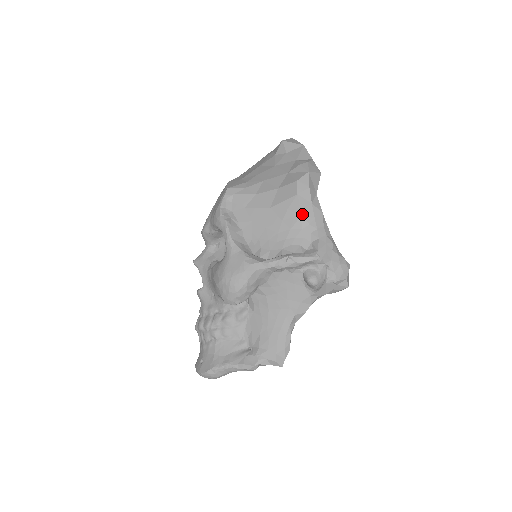
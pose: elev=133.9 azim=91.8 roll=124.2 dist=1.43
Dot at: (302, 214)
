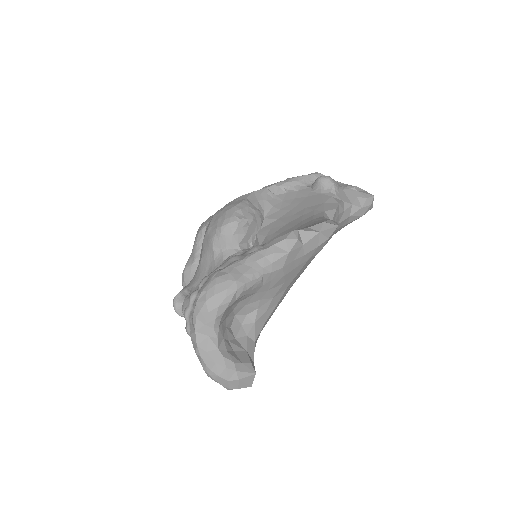
Dot at: occluded
